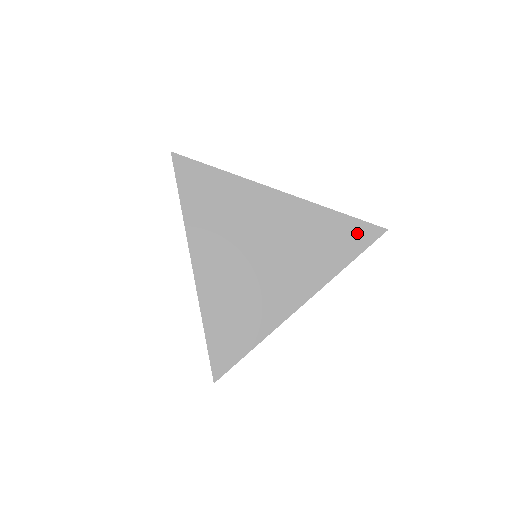
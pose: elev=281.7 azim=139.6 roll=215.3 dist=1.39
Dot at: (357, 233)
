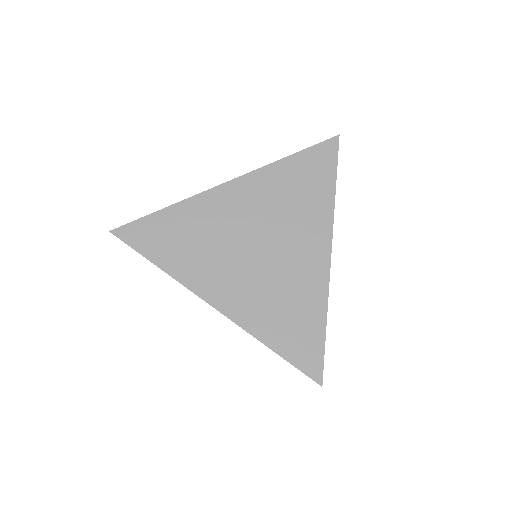
Dot at: (318, 159)
